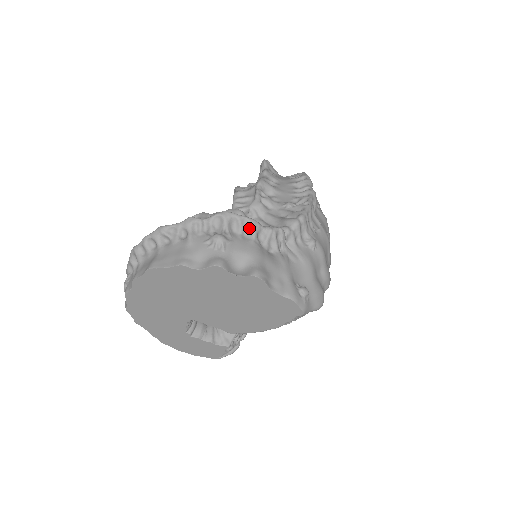
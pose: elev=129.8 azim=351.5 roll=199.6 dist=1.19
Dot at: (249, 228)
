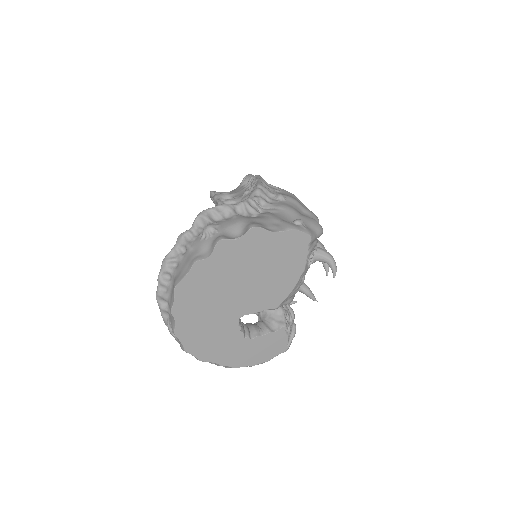
Dot at: (225, 211)
